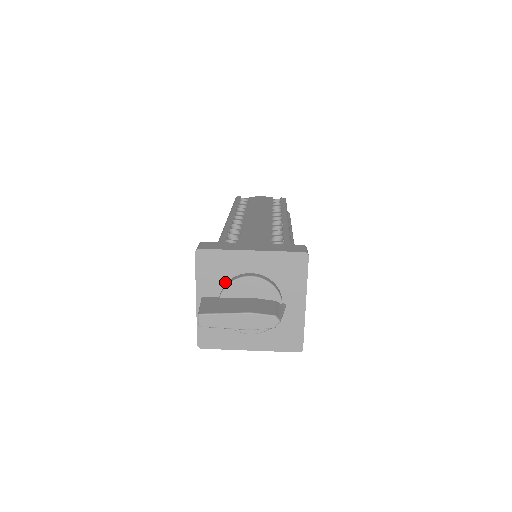
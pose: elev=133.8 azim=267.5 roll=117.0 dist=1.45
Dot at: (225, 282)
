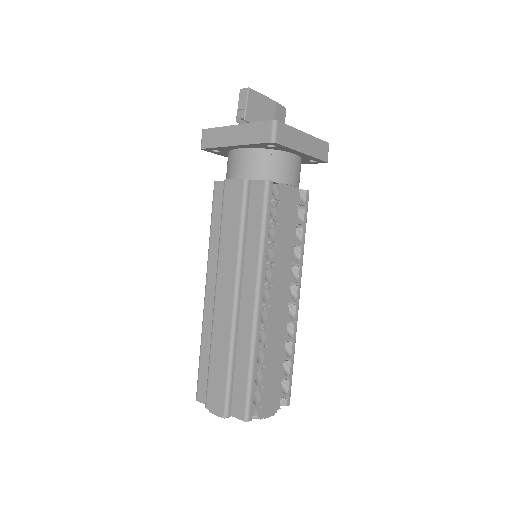
Dot at: occluded
